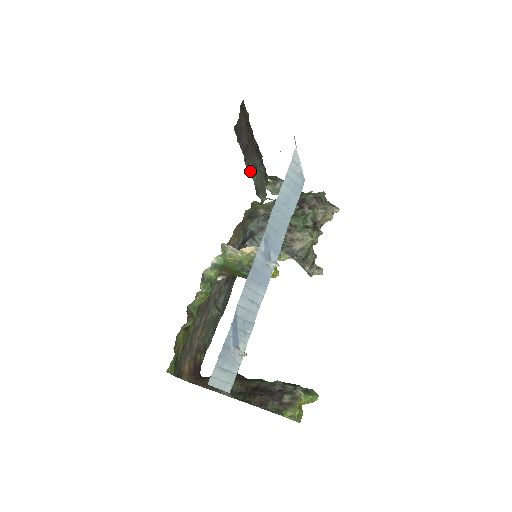
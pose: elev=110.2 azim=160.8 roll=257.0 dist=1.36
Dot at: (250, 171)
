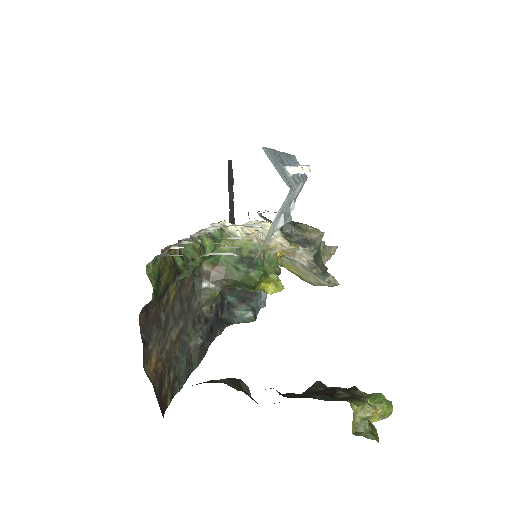
Dot at: occluded
